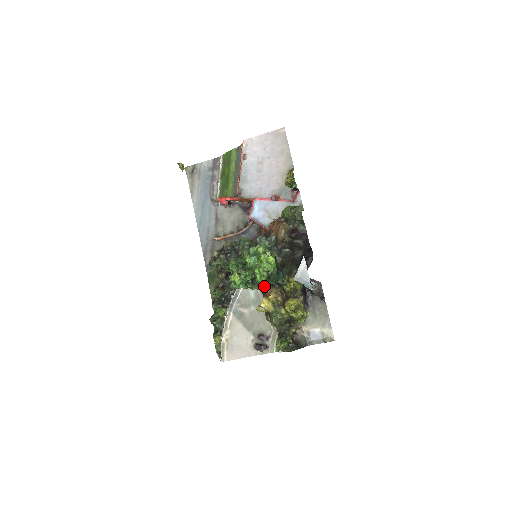
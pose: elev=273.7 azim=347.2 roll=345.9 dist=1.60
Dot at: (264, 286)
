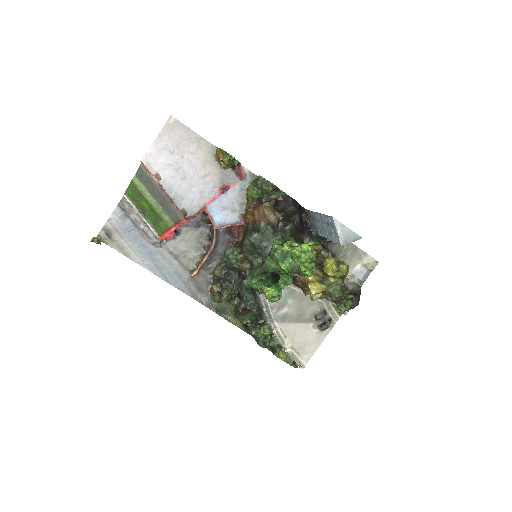
Dot at: occluded
